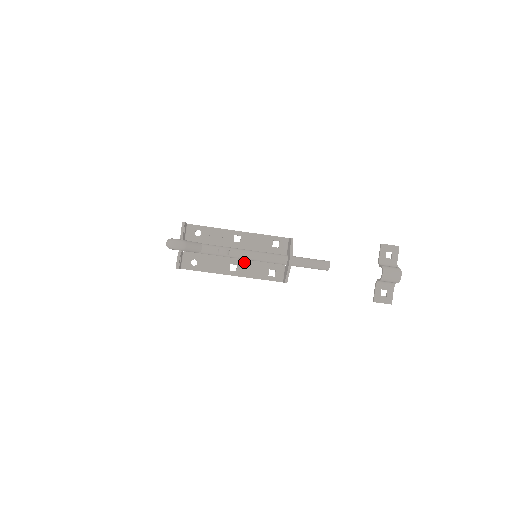
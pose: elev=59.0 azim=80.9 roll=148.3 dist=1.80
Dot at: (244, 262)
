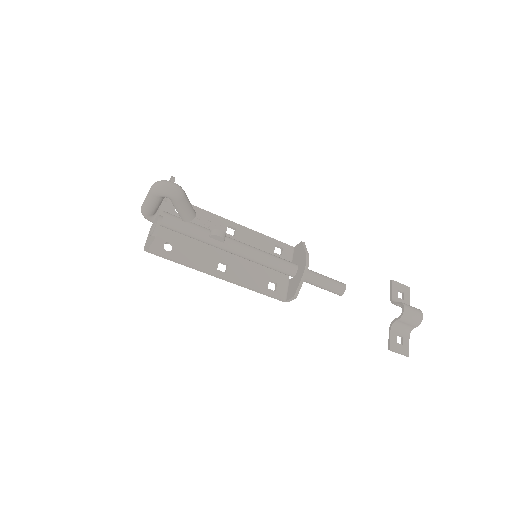
Dot at: (237, 263)
